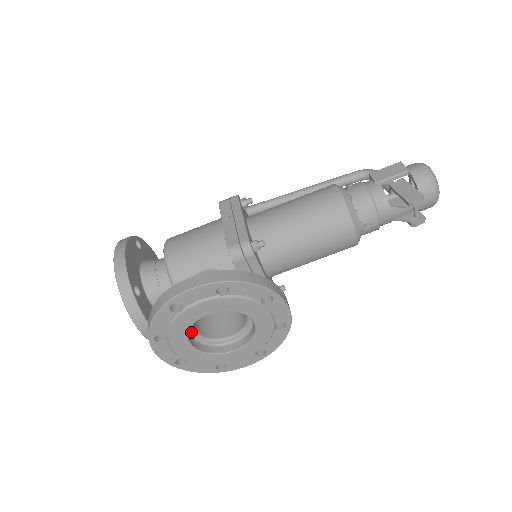
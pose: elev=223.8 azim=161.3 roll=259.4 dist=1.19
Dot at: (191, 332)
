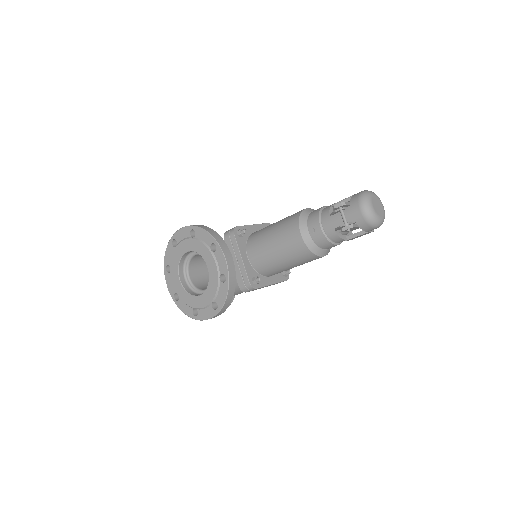
Dot at: (186, 275)
